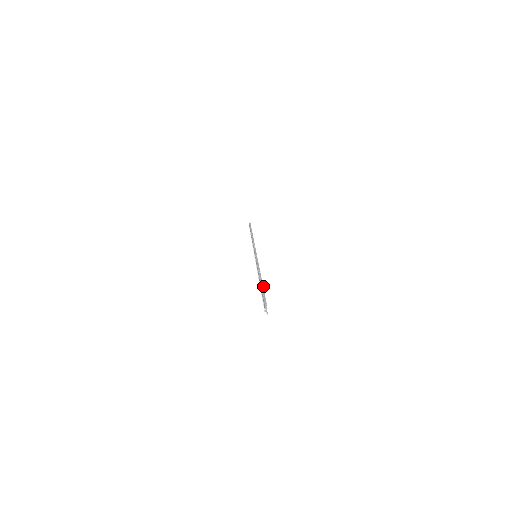
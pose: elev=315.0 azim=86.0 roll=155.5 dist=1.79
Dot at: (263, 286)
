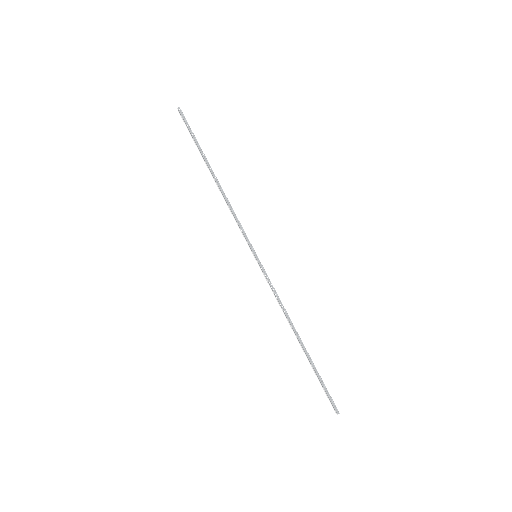
Dot at: (314, 365)
